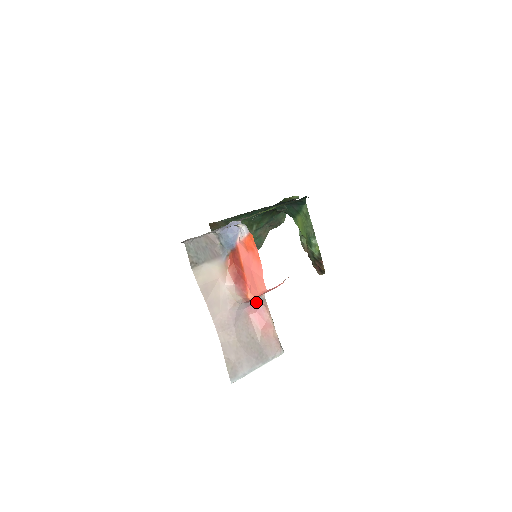
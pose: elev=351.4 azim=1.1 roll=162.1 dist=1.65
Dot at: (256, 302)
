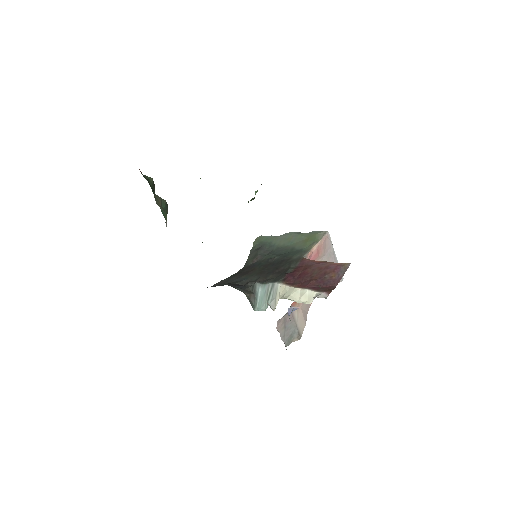
Dot at: occluded
